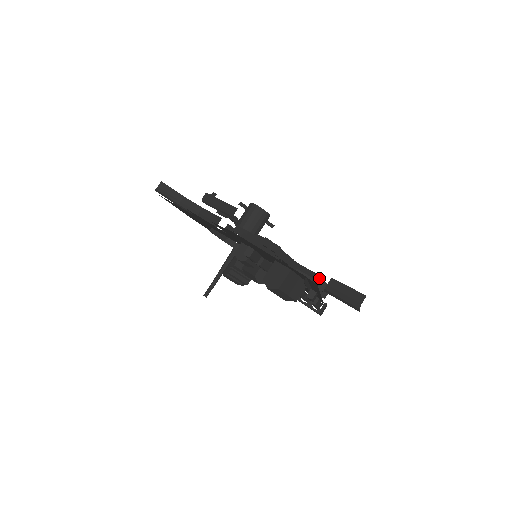
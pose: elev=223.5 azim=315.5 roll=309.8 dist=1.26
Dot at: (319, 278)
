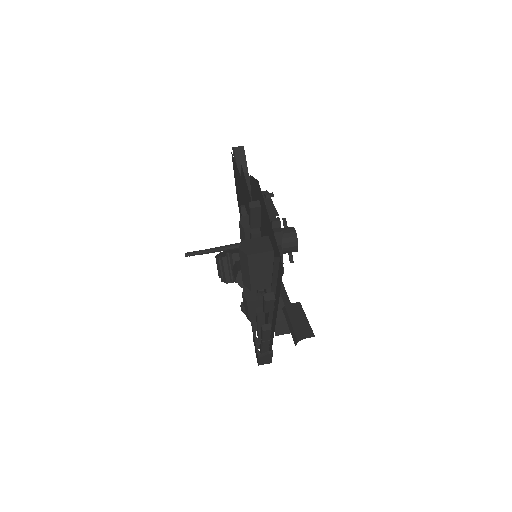
Dot at: occluded
